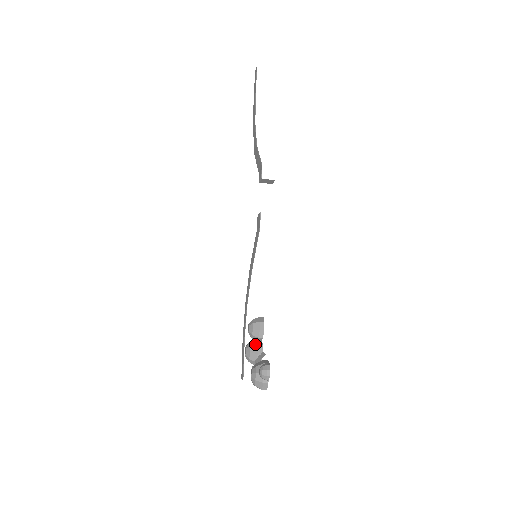
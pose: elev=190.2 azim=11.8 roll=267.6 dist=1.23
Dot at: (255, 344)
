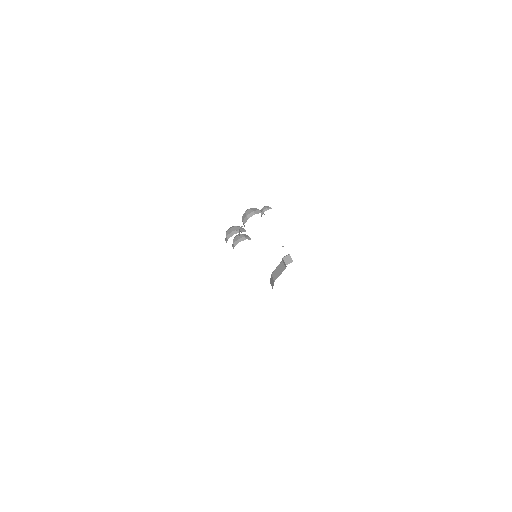
Dot at: occluded
